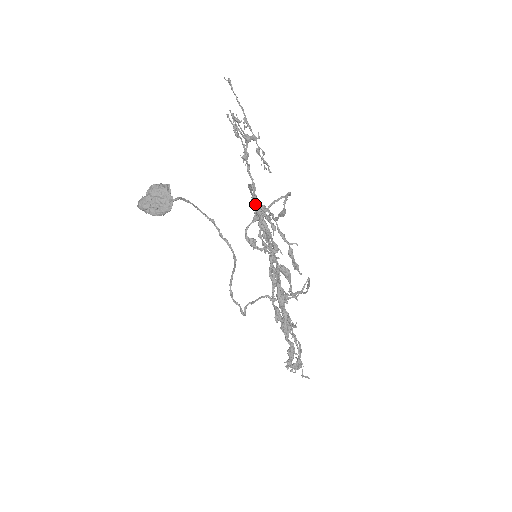
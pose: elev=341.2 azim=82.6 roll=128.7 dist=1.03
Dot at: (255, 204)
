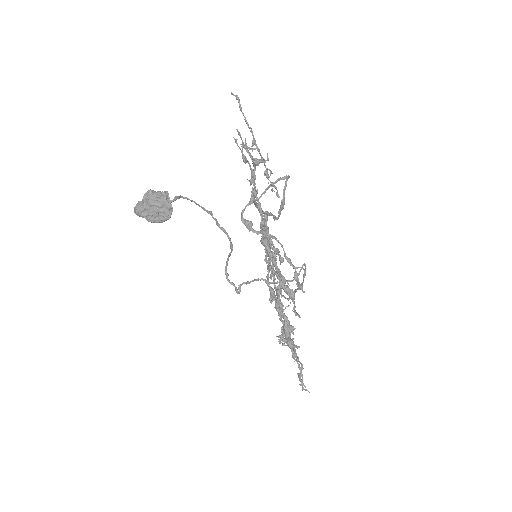
Dot at: (265, 242)
